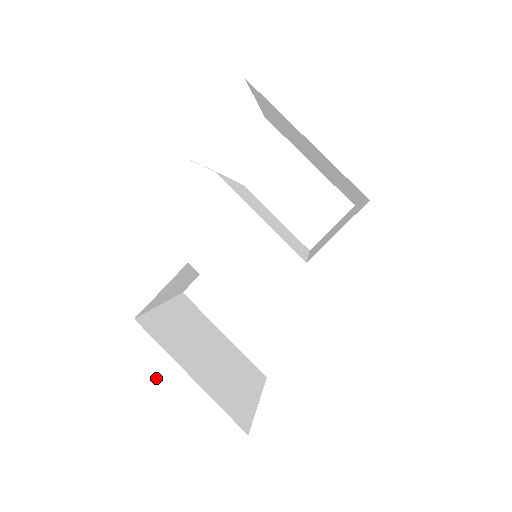
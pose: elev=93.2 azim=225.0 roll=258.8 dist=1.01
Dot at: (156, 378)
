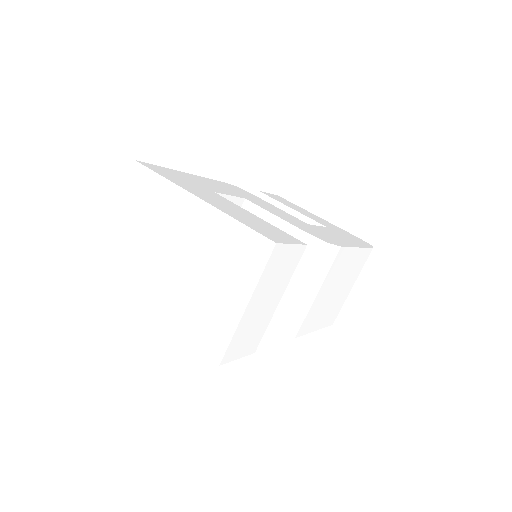
Dot at: (233, 207)
